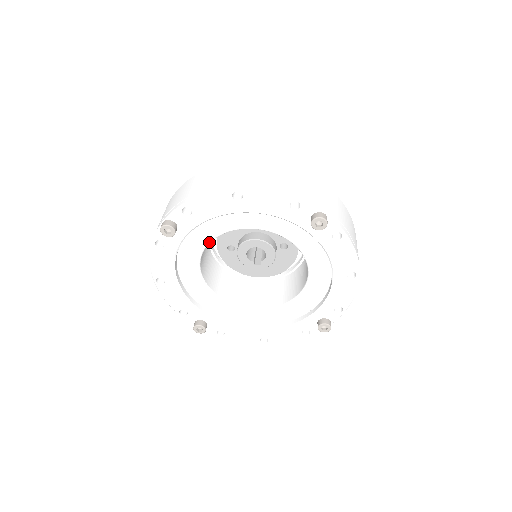
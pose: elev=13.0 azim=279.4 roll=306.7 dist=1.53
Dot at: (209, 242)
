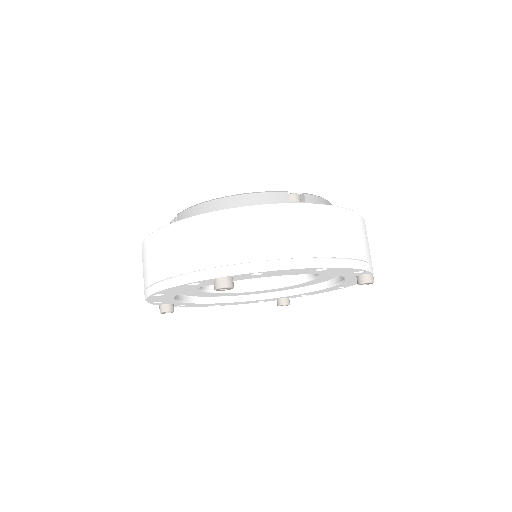
Dot at: occluded
